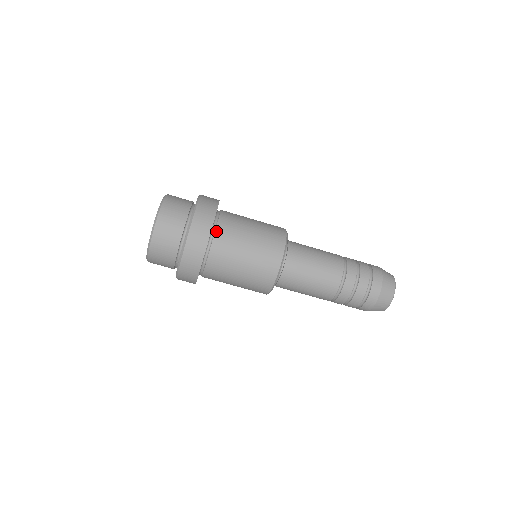
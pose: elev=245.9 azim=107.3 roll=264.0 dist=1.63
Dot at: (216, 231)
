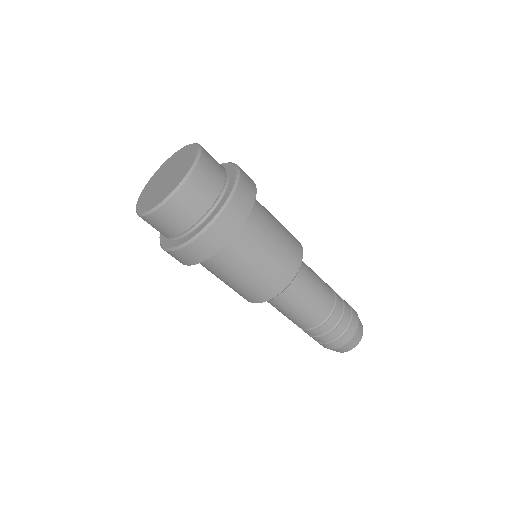
Dot at: occluded
